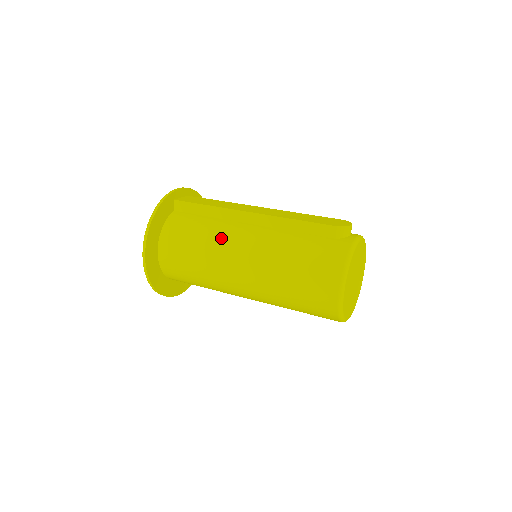
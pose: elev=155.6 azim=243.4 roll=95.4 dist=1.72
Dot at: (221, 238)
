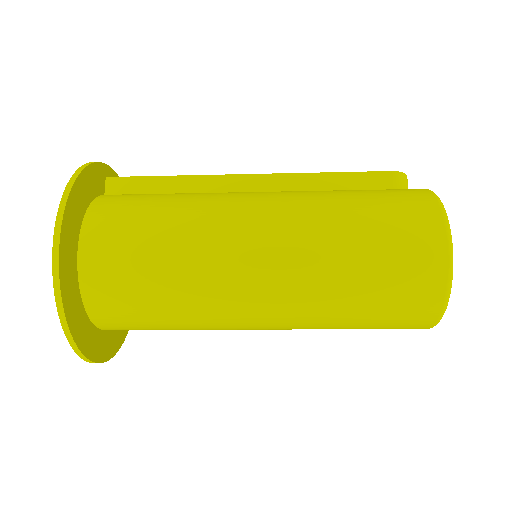
Dot at: (212, 202)
